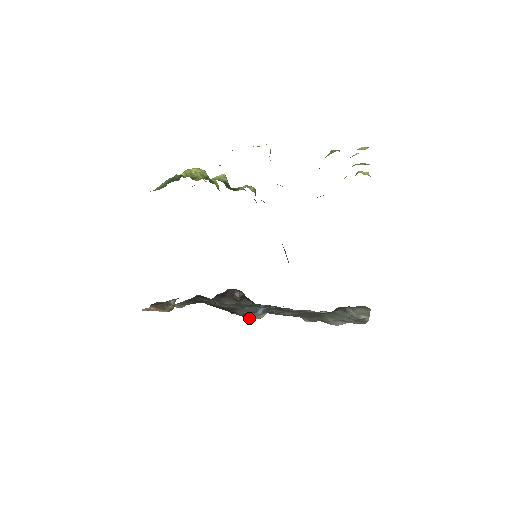
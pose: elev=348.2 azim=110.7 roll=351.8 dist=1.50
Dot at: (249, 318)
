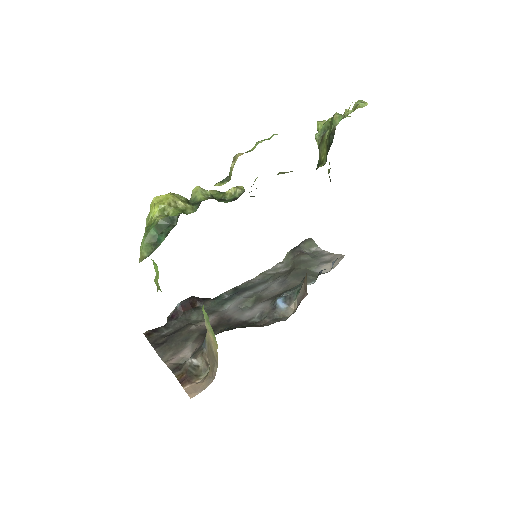
Dot at: (284, 318)
